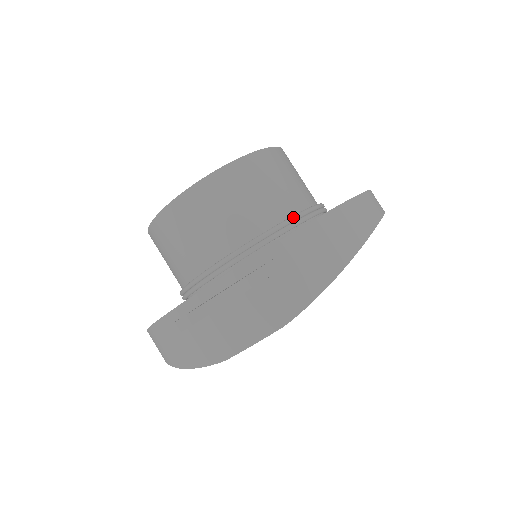
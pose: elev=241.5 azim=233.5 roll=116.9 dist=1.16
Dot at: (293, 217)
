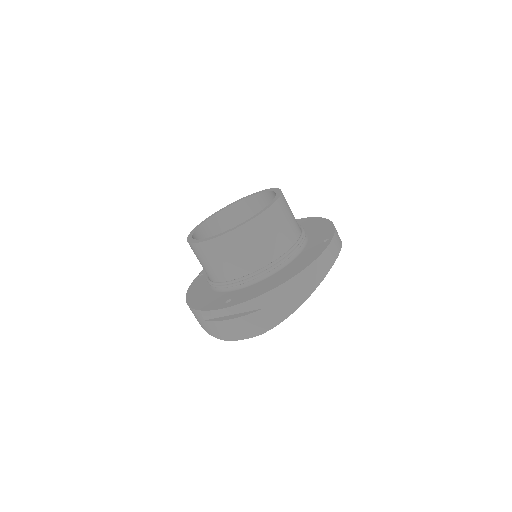
Dot at: (276, 262)
